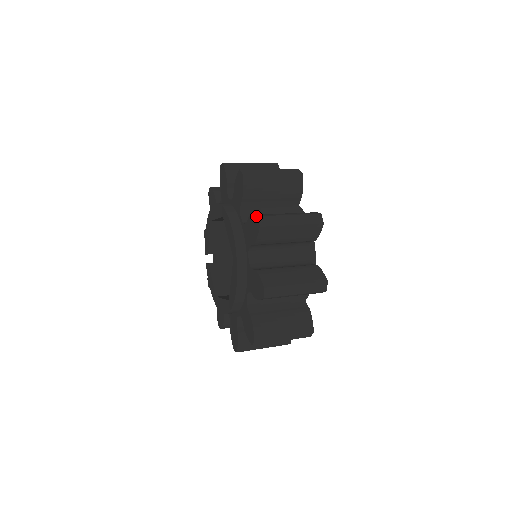
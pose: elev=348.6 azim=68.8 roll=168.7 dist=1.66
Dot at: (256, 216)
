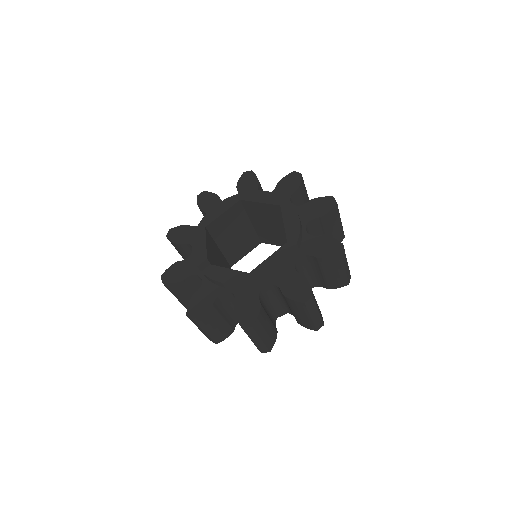
Dot at: (292, 172)
